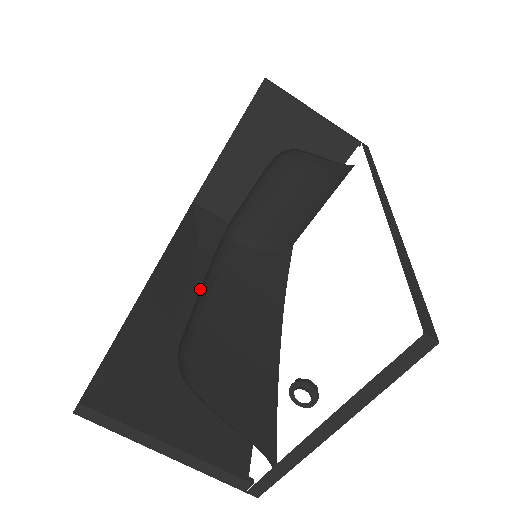
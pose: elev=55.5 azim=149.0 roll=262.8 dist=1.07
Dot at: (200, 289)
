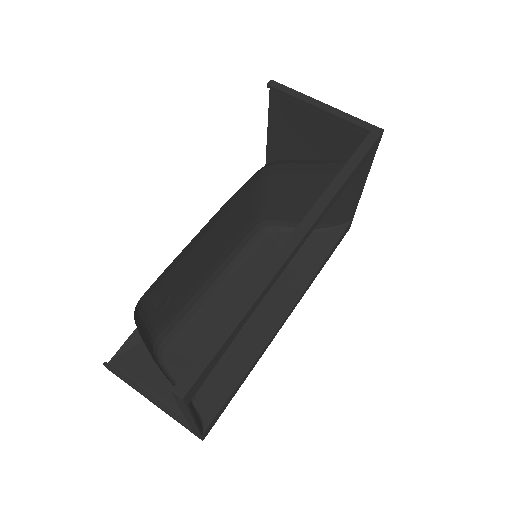
Dot at: (201, 287)
